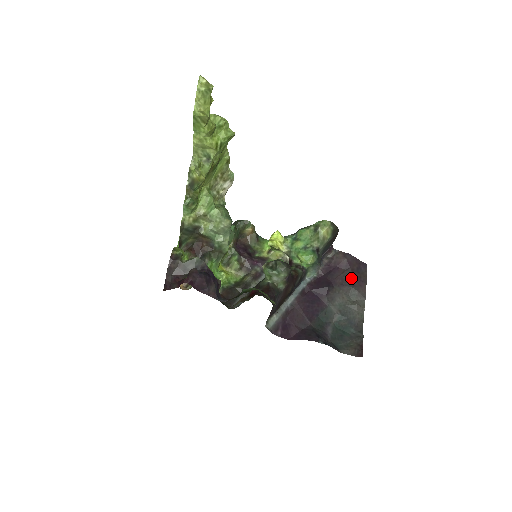
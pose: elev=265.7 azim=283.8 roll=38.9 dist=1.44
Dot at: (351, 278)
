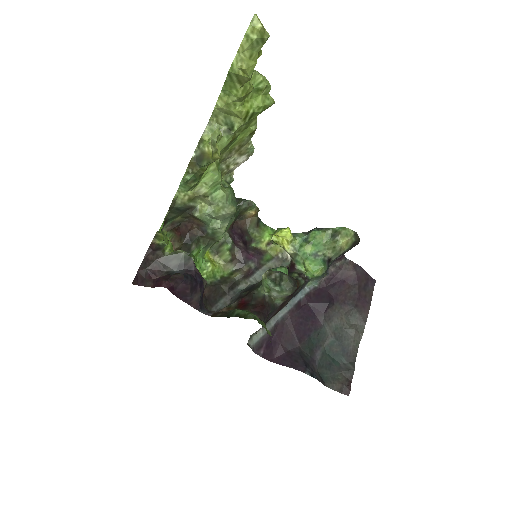
Dot at: (356, 296)
